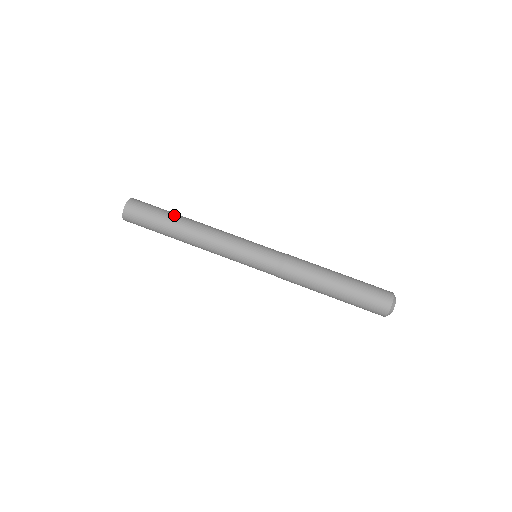
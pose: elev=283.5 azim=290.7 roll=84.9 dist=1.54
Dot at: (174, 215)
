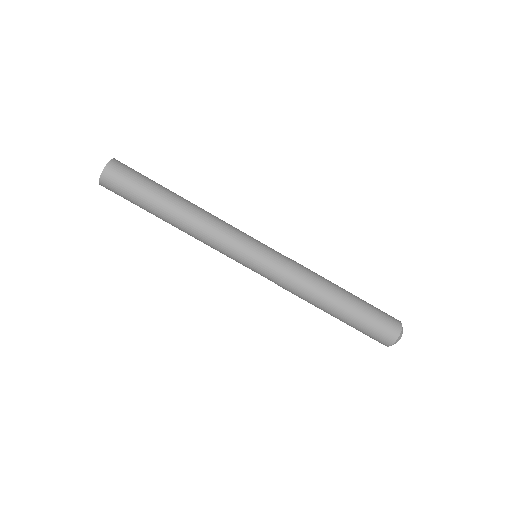
Dot at: (168, 189)
